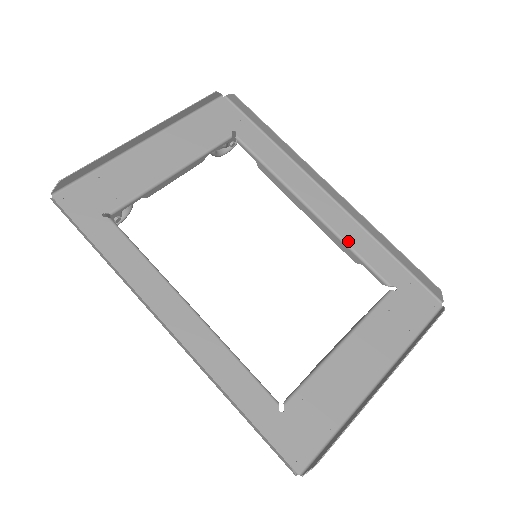
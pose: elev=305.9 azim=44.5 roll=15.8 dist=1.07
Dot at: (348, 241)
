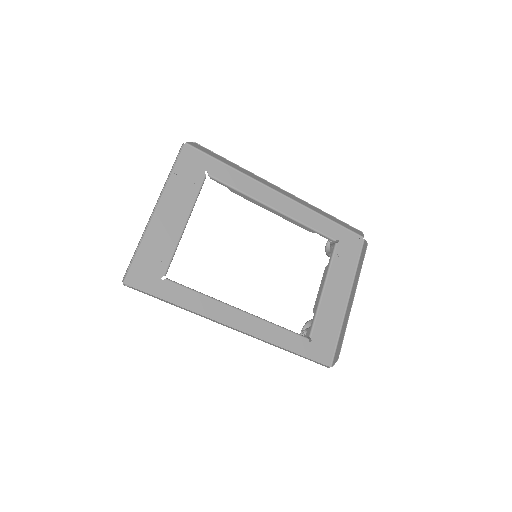
Dot at: (304, 222)
